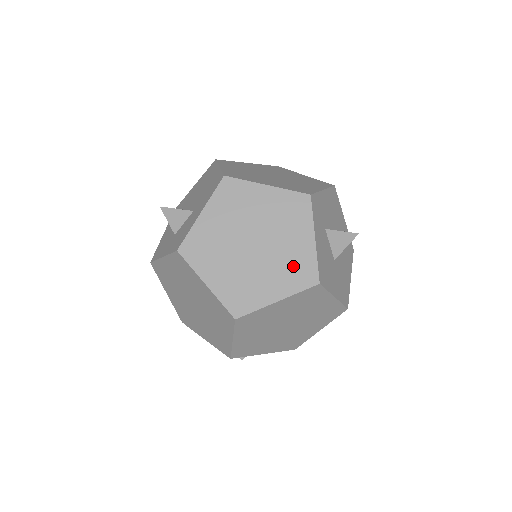
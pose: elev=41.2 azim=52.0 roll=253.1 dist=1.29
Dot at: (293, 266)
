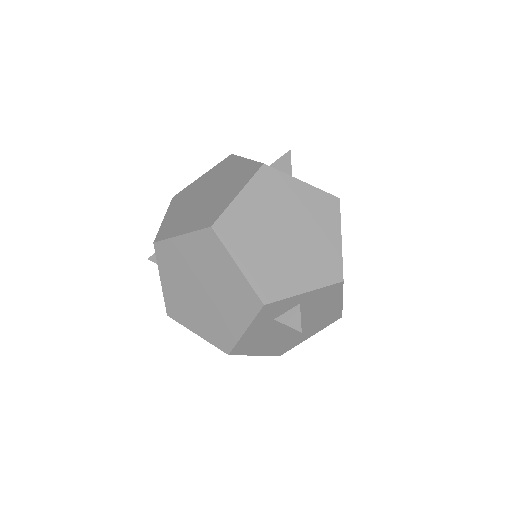
Dot at: (239, 176)
